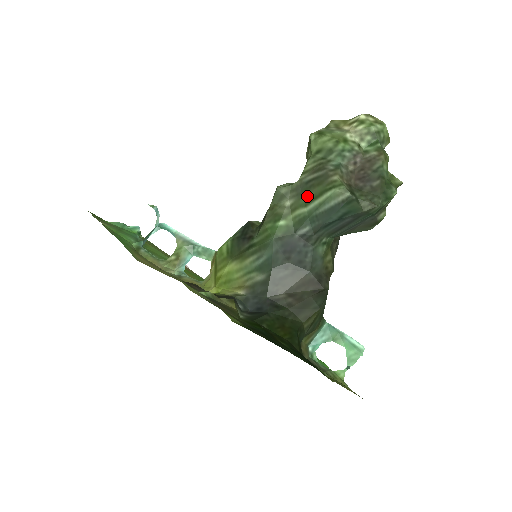
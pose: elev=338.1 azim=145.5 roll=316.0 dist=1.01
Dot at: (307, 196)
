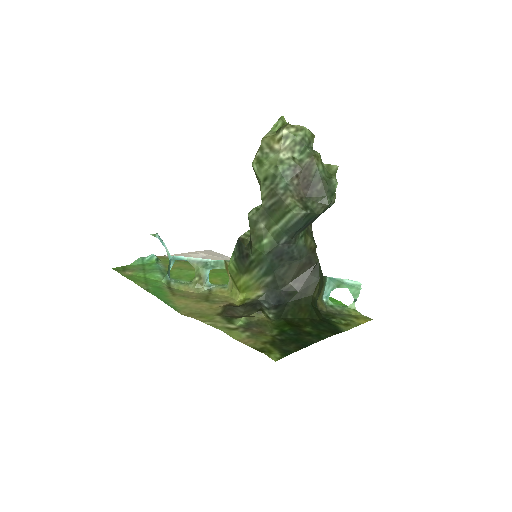
Dot at: (274, 217)
